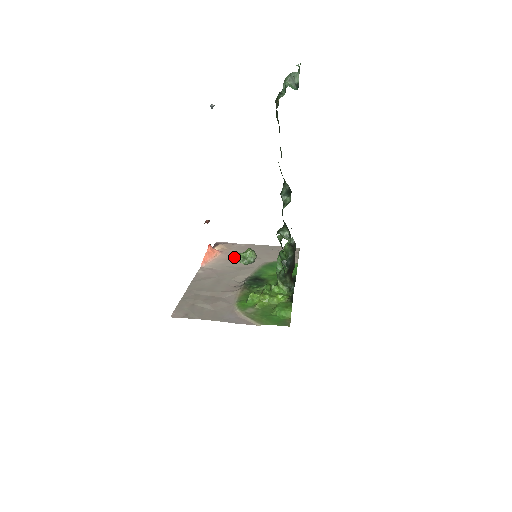
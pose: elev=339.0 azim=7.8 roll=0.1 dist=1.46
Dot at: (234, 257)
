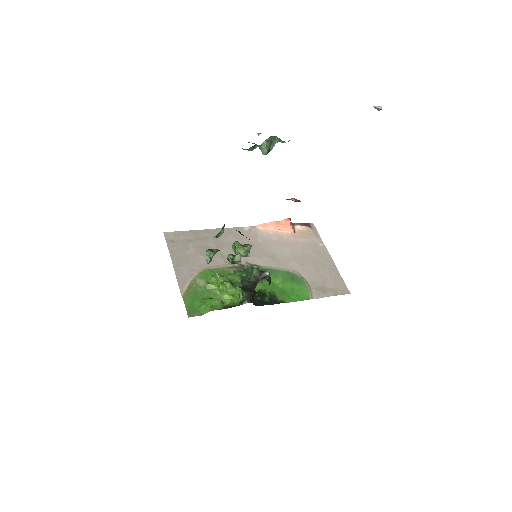
Dot at: (290, 245)
